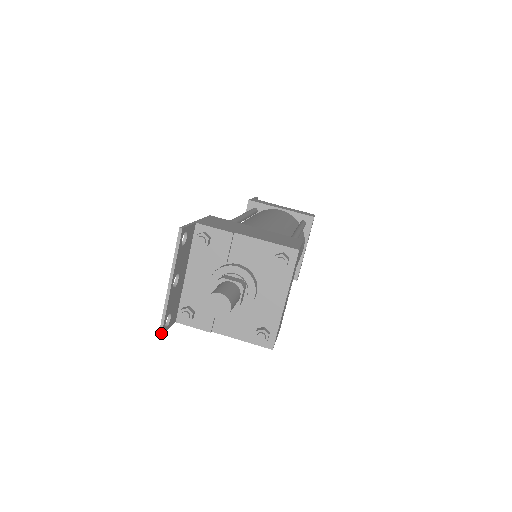
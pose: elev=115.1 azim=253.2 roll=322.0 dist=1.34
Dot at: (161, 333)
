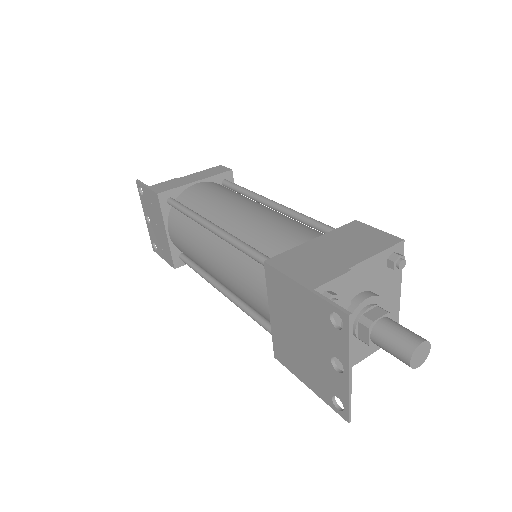
Dot at: occluded
